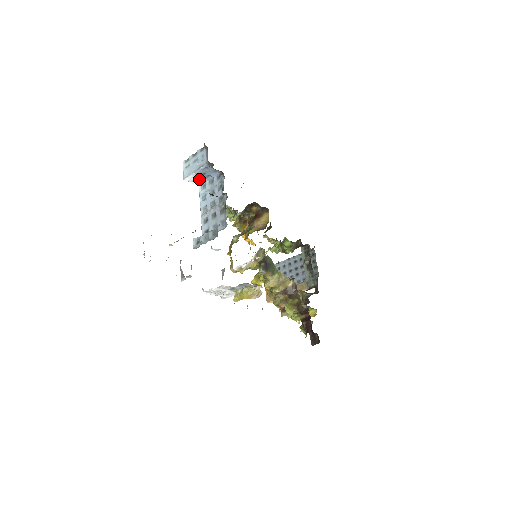
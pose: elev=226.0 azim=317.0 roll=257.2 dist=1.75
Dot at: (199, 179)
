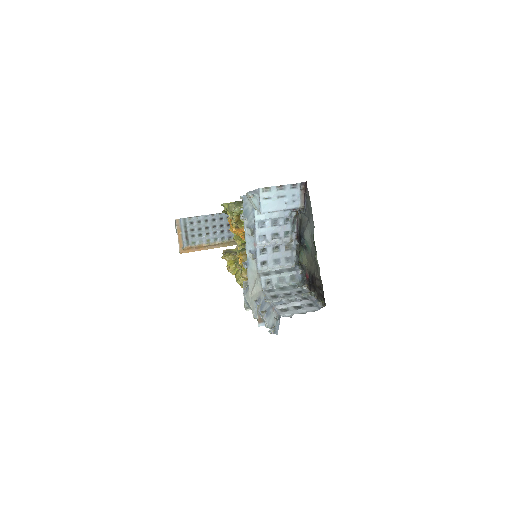
Dot at: occluded
